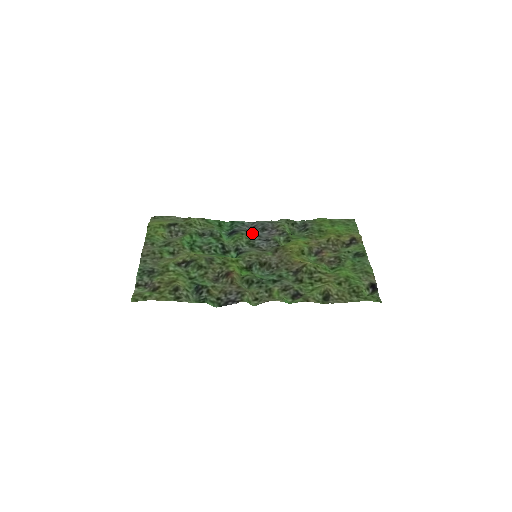
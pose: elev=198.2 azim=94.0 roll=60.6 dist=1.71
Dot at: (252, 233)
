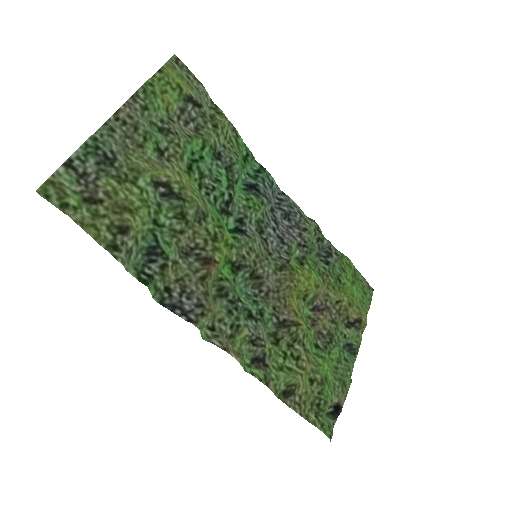
Dot at: (272, 210)
